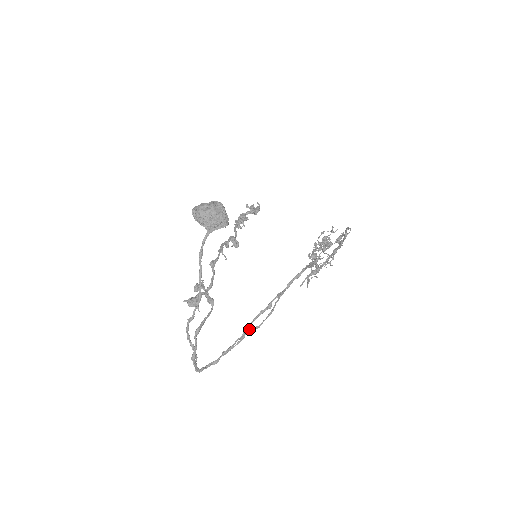
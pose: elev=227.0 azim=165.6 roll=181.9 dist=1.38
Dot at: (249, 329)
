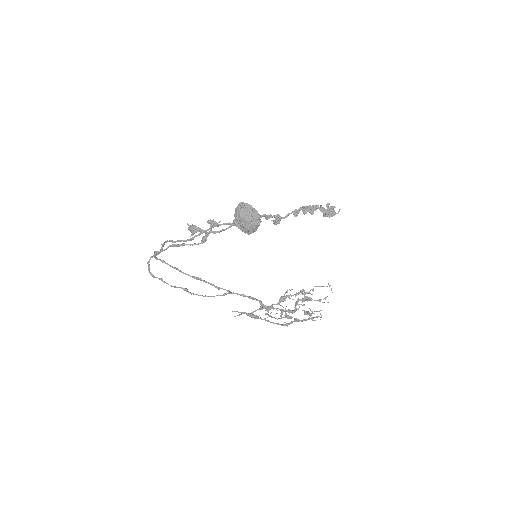
Dot at: (185, 288)
